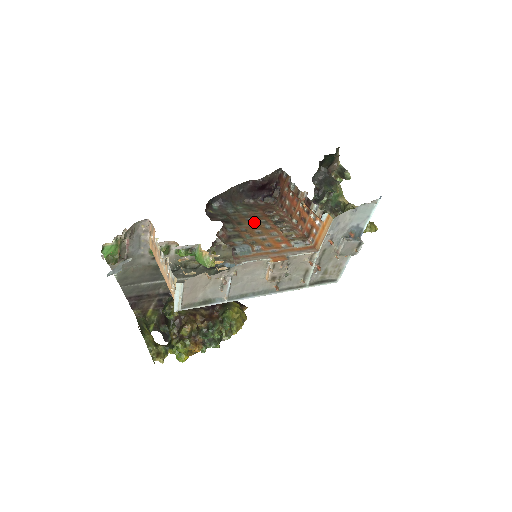
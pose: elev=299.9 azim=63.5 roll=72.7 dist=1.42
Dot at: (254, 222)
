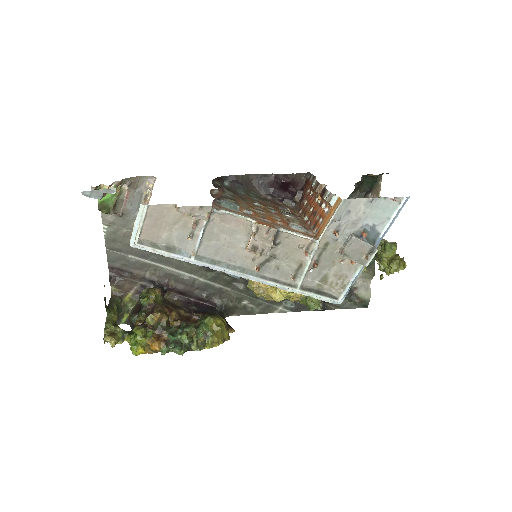
Dot at: (259, 203)
